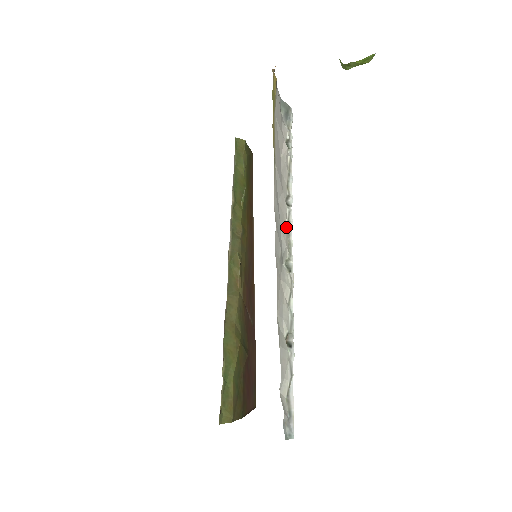
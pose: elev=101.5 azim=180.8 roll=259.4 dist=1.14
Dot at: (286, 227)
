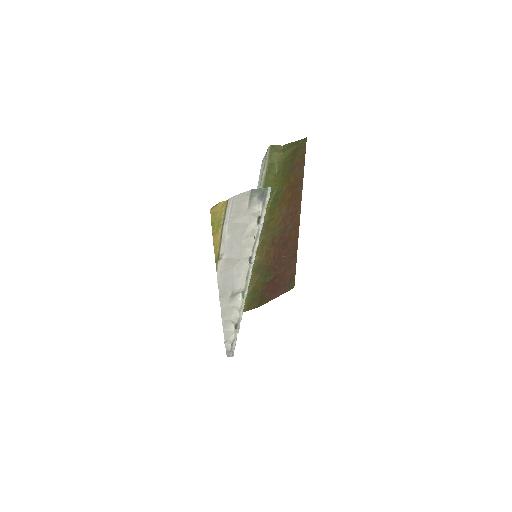
Dot at: (244, 276)
